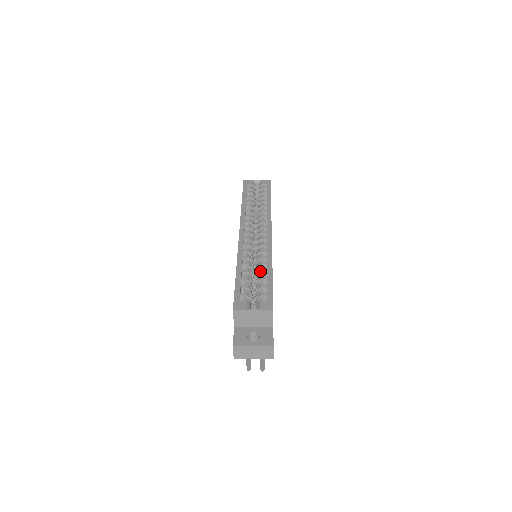
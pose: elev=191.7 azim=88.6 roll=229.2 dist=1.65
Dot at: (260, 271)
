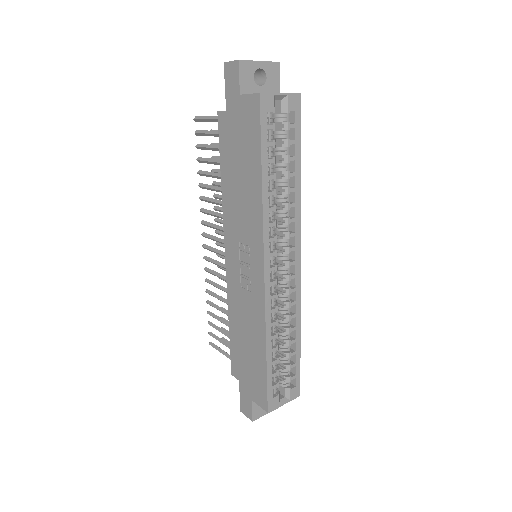
Dot at: (290, 345)
